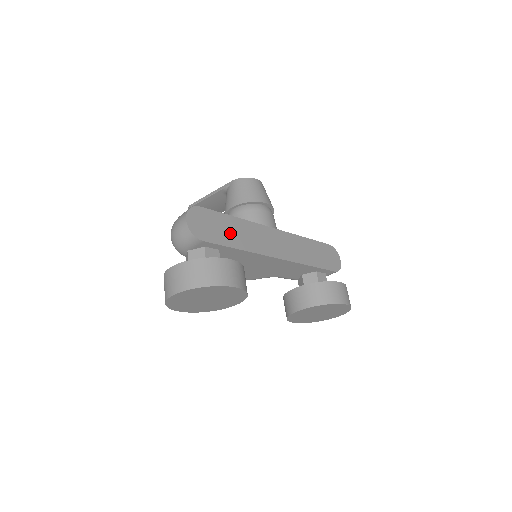
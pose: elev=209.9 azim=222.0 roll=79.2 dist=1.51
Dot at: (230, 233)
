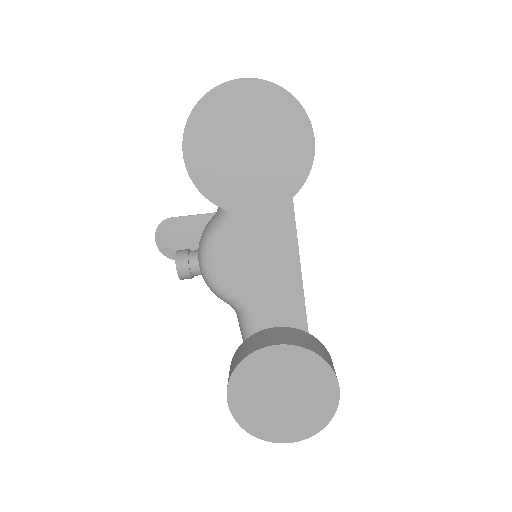
Dot at: occluded
